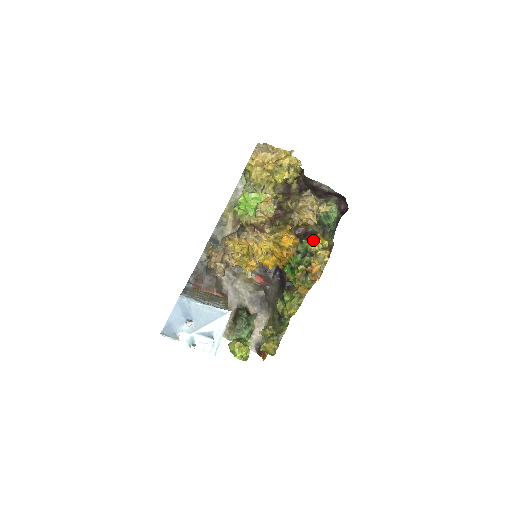
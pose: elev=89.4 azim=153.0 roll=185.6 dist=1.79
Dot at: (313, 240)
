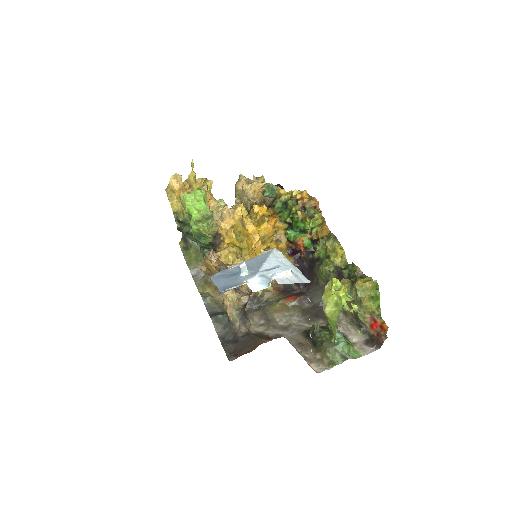
Dot at: (278, 194)
